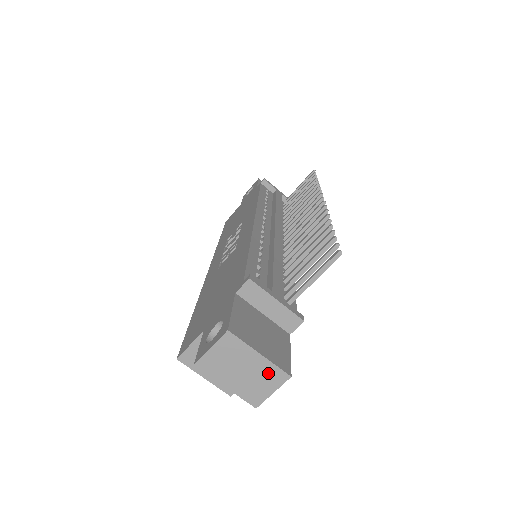
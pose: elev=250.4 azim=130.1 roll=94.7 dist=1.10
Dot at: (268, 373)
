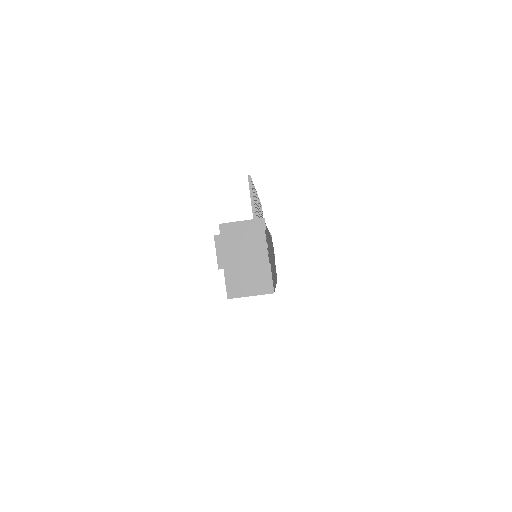
Dot at: (253, 238)
